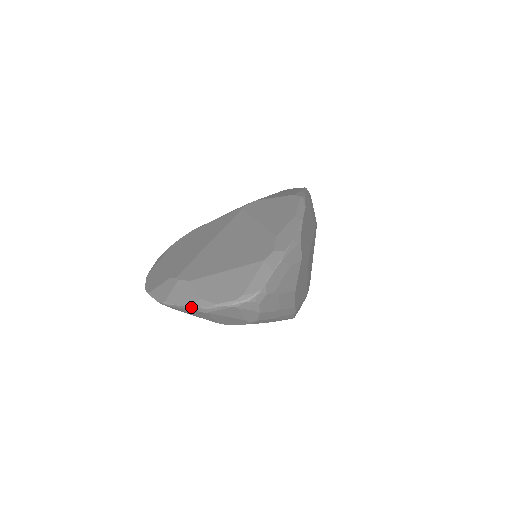
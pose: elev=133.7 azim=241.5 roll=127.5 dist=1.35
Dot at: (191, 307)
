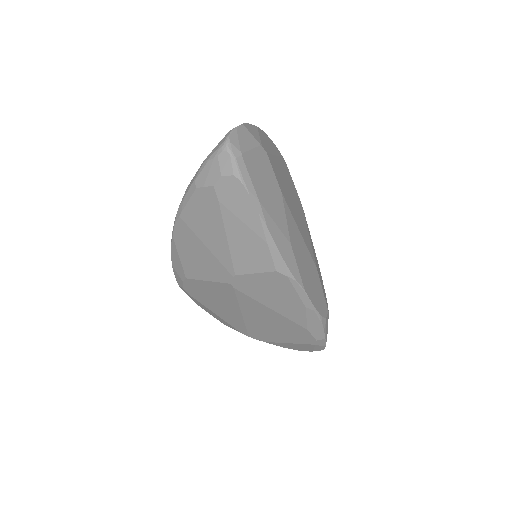
Dot at: occluded
